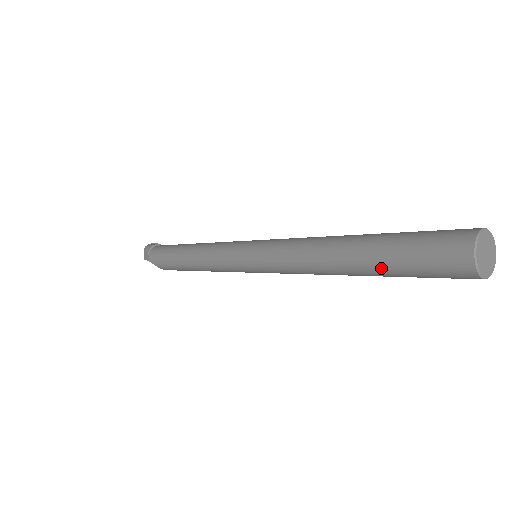
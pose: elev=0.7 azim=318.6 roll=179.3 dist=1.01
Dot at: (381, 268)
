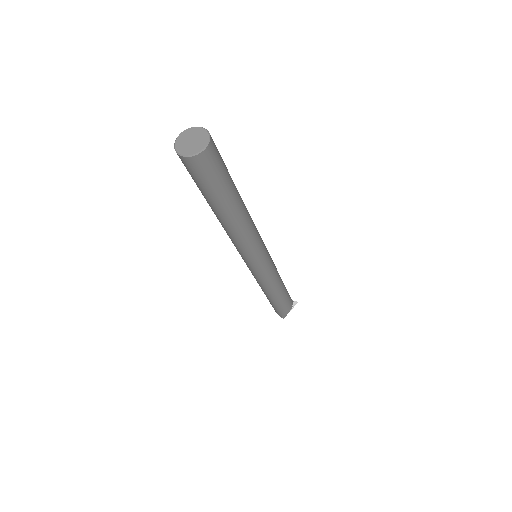
Dot at: (214, 201)
